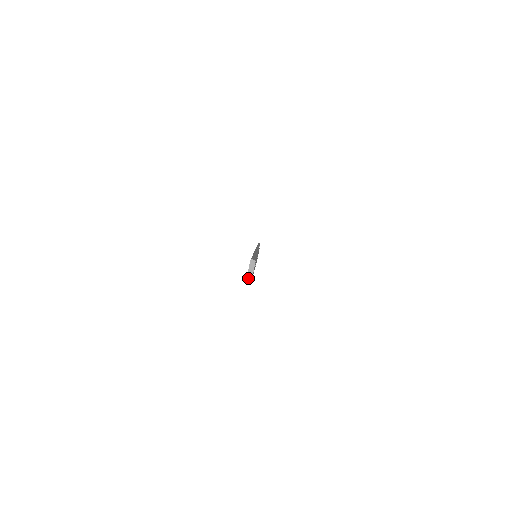
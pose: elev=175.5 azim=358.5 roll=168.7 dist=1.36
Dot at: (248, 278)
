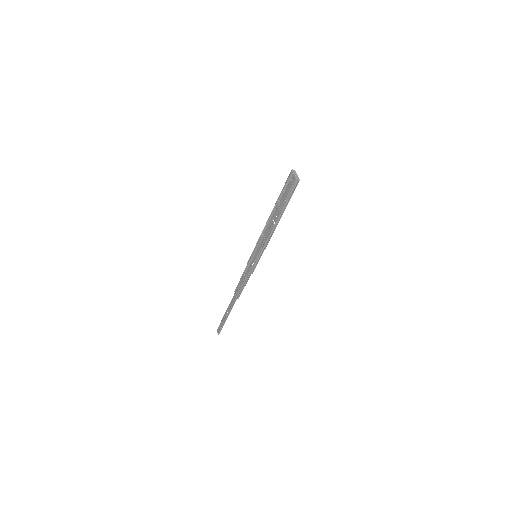
Dot at: (297, 179)
